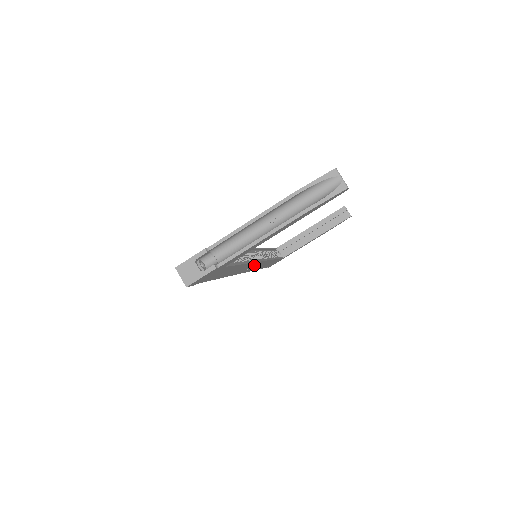
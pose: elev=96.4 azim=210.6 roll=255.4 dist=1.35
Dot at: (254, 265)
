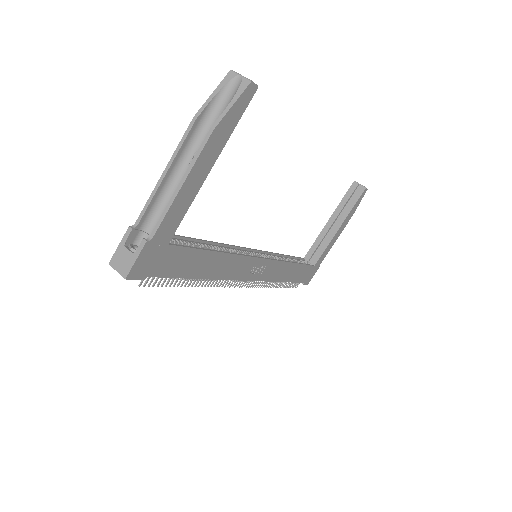
Dot at: (258, 267)
